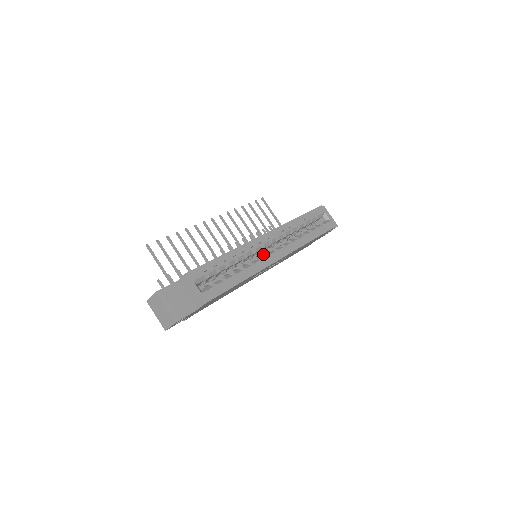
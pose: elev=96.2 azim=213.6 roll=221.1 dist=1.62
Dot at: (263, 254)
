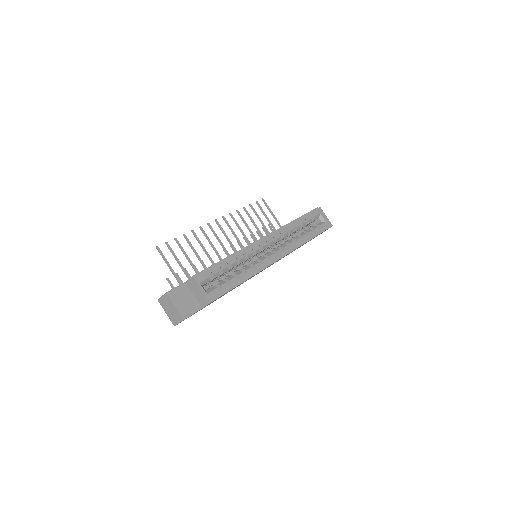
Dot at: (262, 254)
